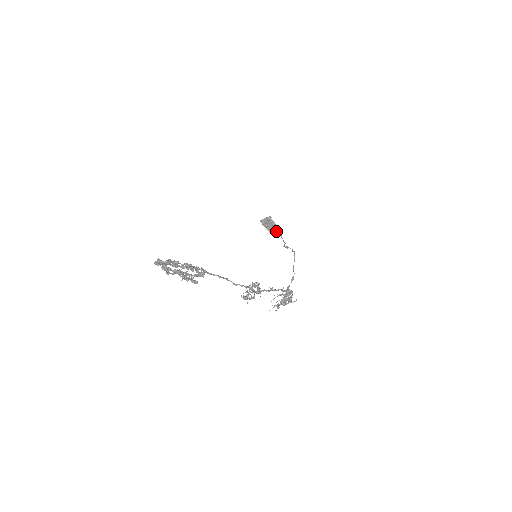
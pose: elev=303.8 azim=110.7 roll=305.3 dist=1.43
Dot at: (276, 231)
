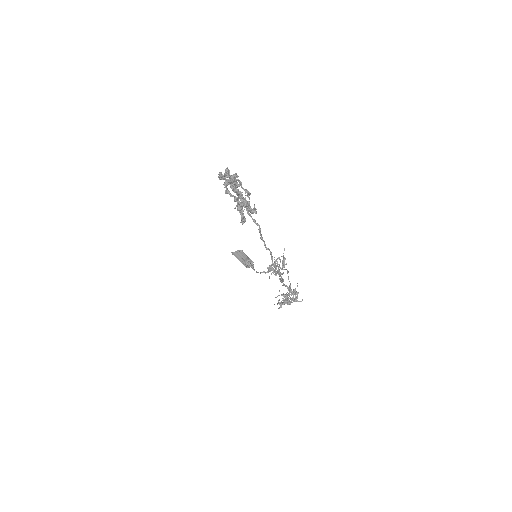
Dot at: (250, 262)
